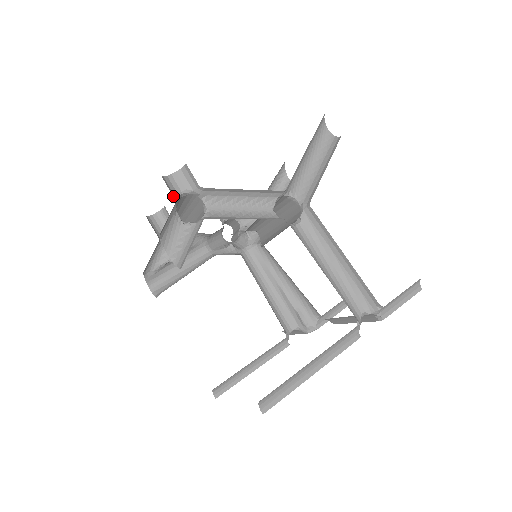
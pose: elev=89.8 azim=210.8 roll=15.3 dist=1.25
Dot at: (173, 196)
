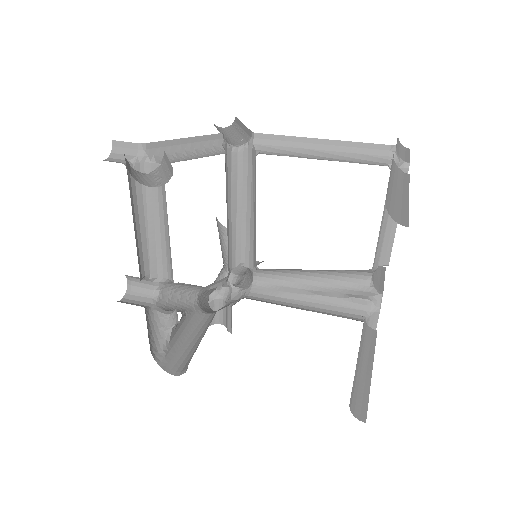
Dot at: occluded
